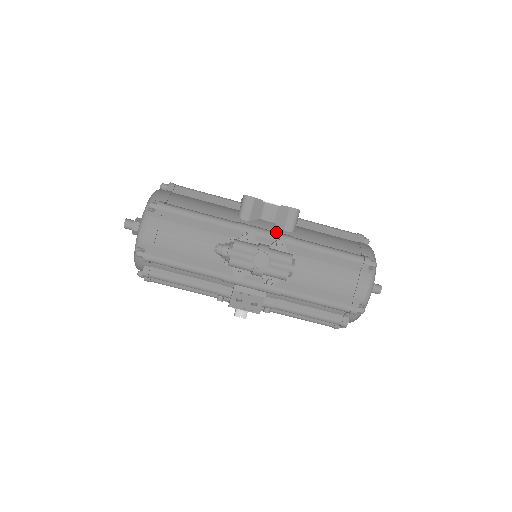
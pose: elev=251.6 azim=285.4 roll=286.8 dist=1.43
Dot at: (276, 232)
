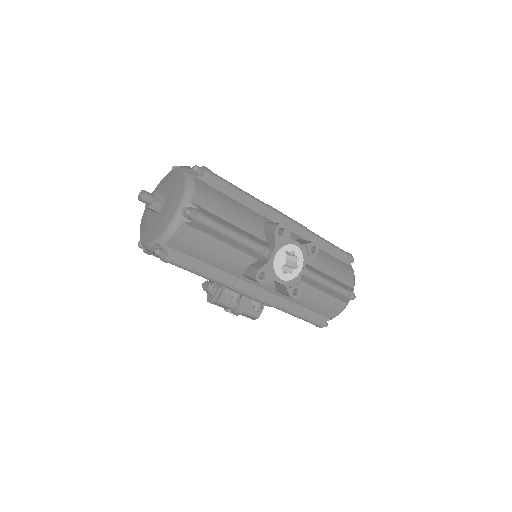
Dot at: (262, 299)
